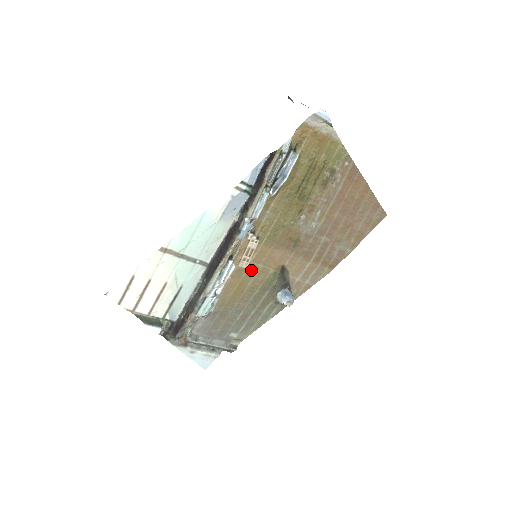
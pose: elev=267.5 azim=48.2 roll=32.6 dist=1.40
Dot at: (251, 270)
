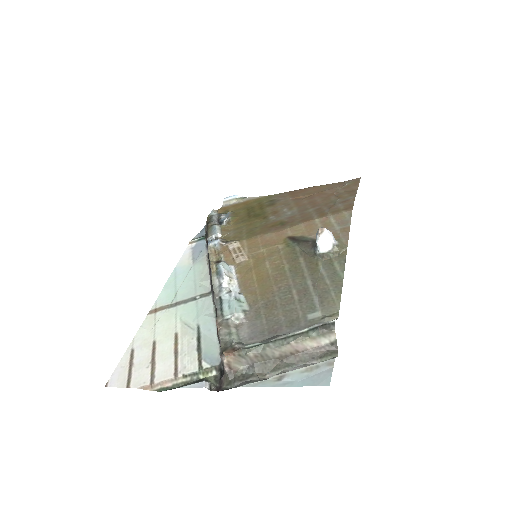
Dot at: (257, 259)
